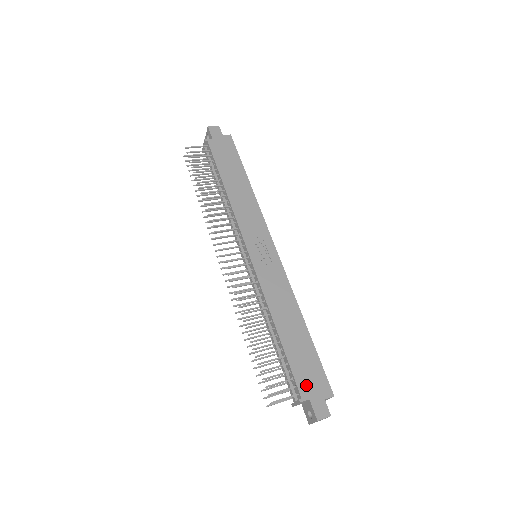
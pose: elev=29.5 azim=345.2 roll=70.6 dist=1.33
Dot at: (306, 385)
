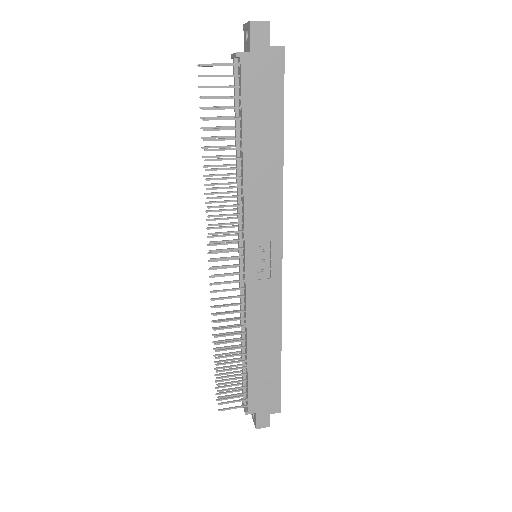
Dot at: (257, 402)
